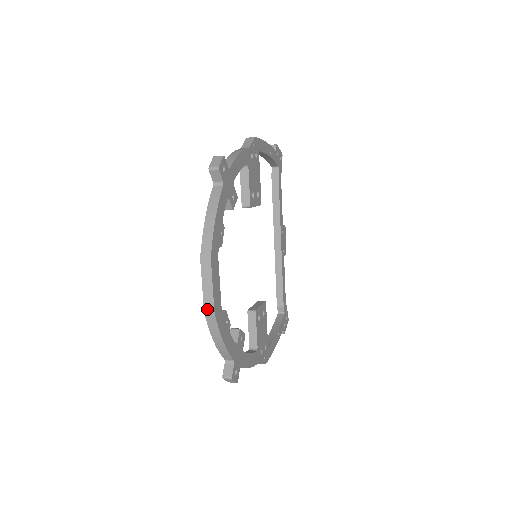
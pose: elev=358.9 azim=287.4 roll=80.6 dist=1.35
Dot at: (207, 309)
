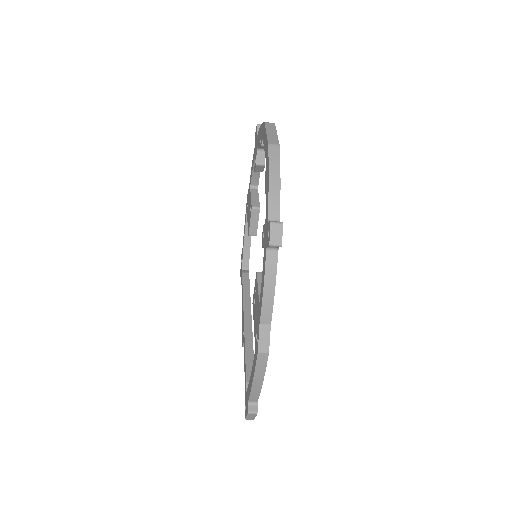
Dot at: (271, 142)
